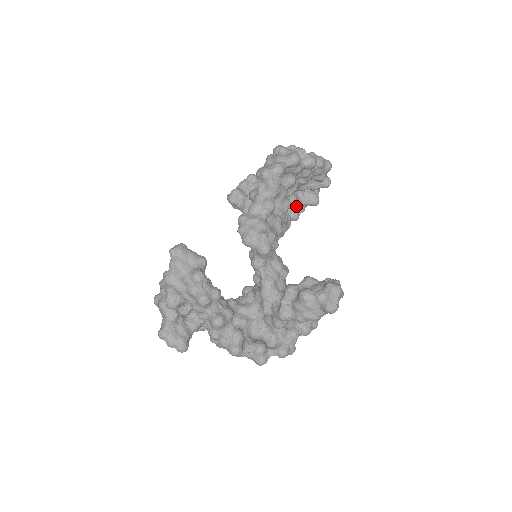
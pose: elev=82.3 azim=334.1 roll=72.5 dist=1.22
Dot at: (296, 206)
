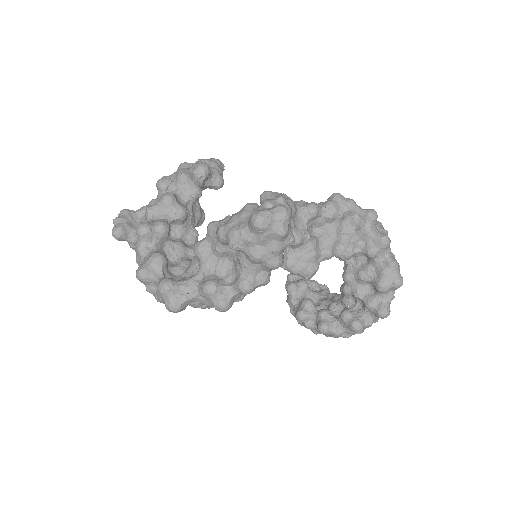
Dot at: (335, 318)
